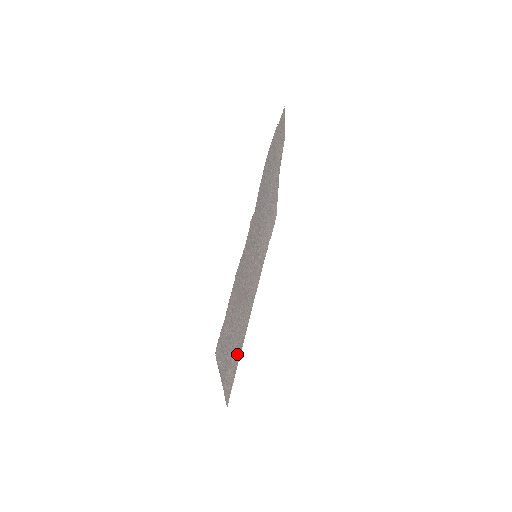
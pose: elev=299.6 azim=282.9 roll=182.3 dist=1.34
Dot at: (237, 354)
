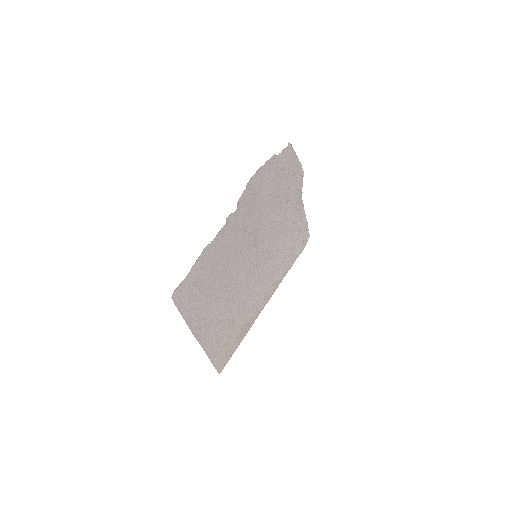
Dot at: (233, 333)
